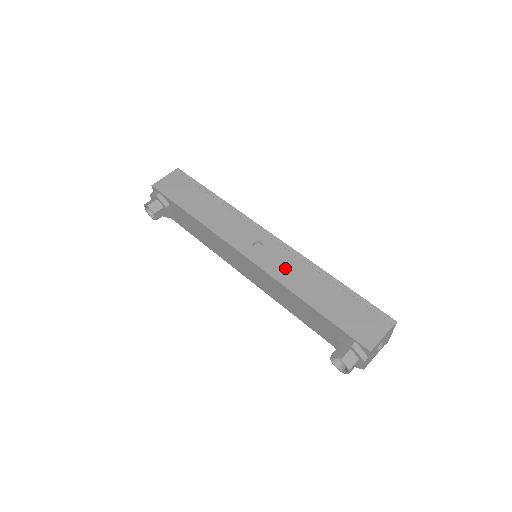
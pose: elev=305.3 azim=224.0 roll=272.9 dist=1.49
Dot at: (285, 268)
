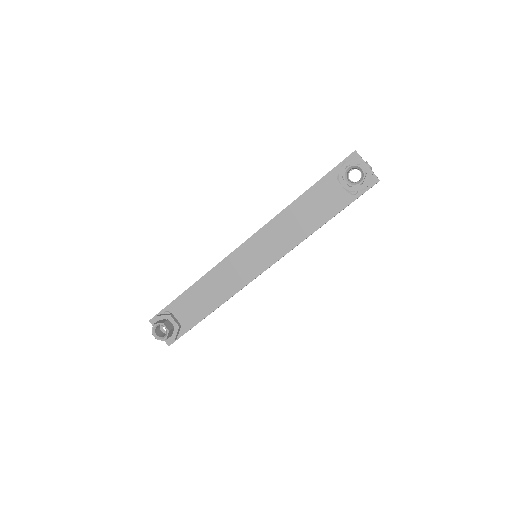
Dot at: occluded
